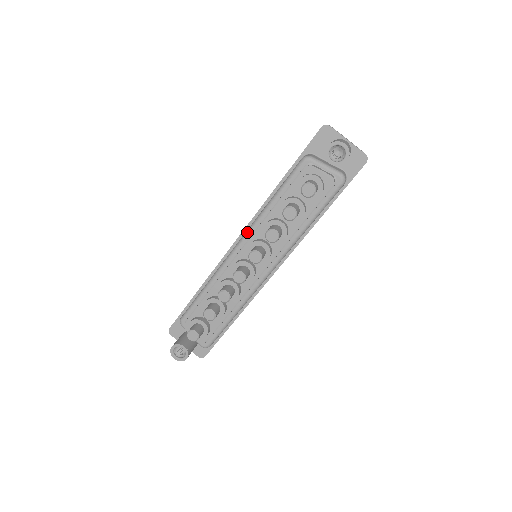
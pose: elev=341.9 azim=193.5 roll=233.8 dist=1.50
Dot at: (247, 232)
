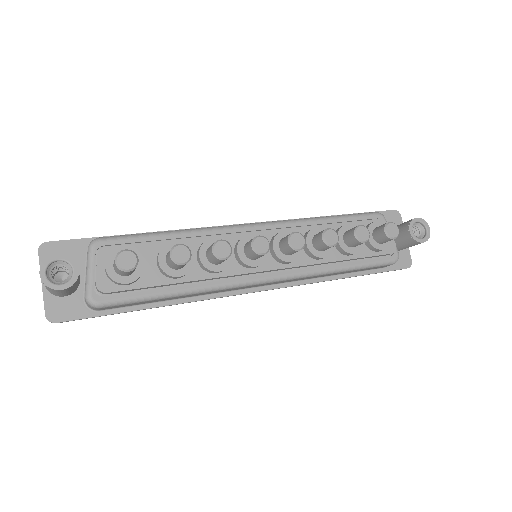
Dot at: (281, 221)
